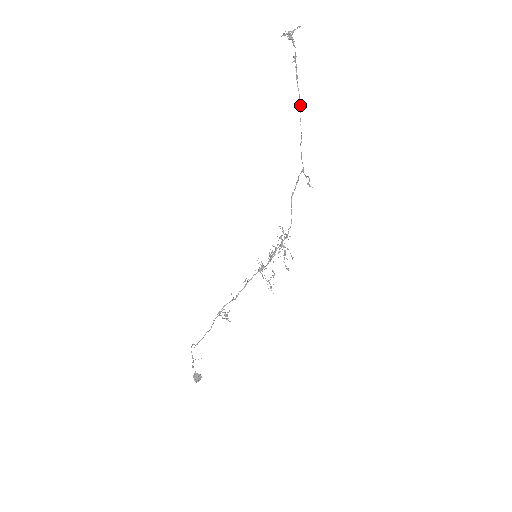
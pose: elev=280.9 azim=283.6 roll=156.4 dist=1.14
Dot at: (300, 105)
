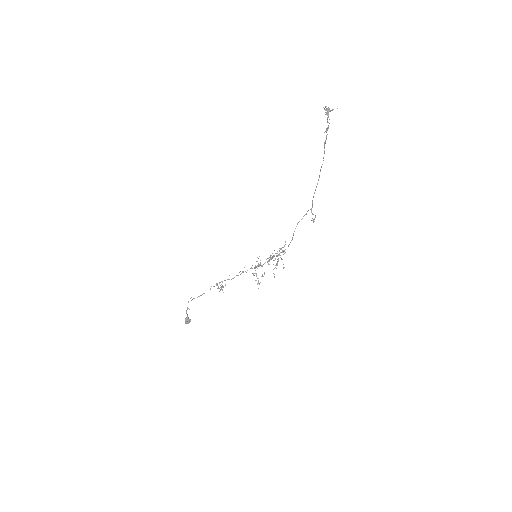
Dot at: occluded
